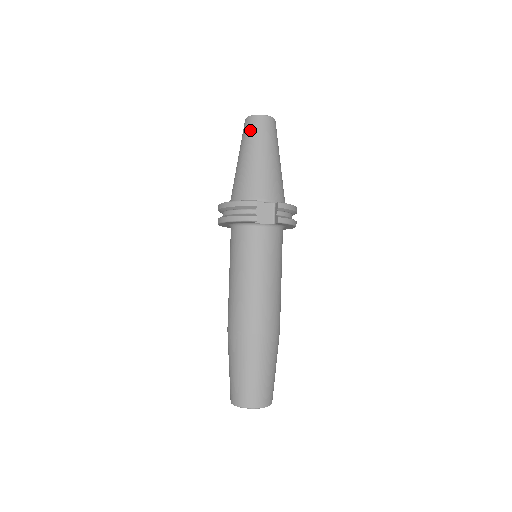
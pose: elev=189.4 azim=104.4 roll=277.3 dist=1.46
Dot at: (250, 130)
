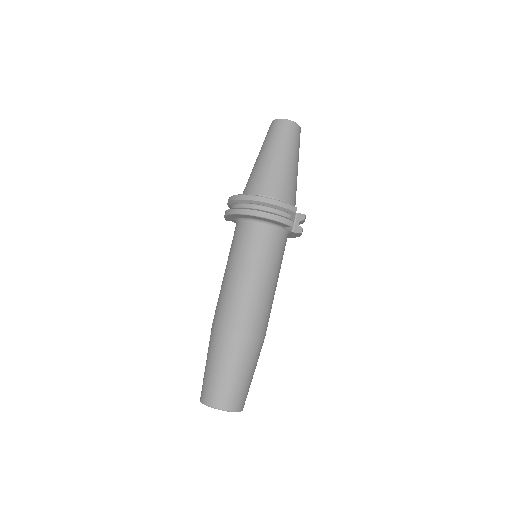
Dot at: (288, 134)
